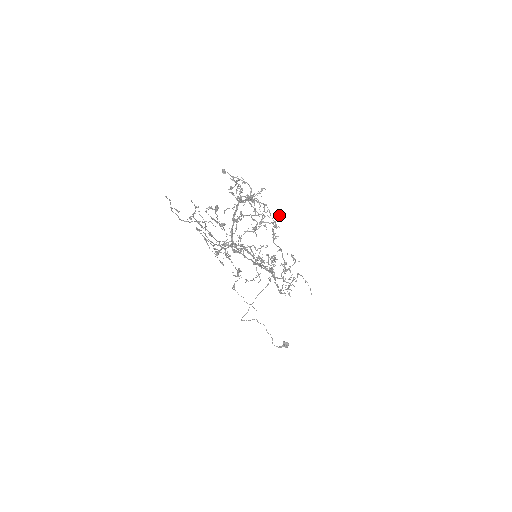
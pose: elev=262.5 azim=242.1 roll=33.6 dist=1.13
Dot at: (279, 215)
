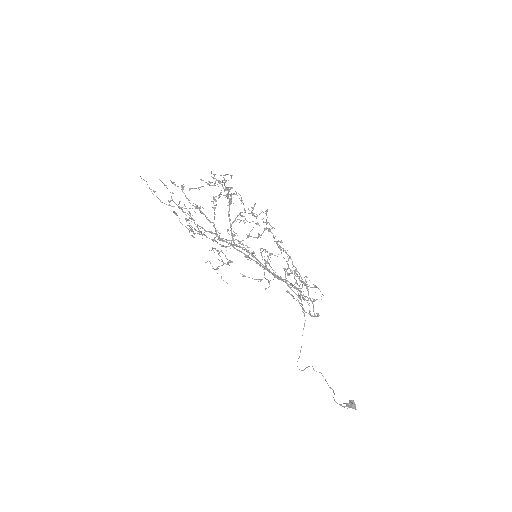
Dot at: (266, 211)
